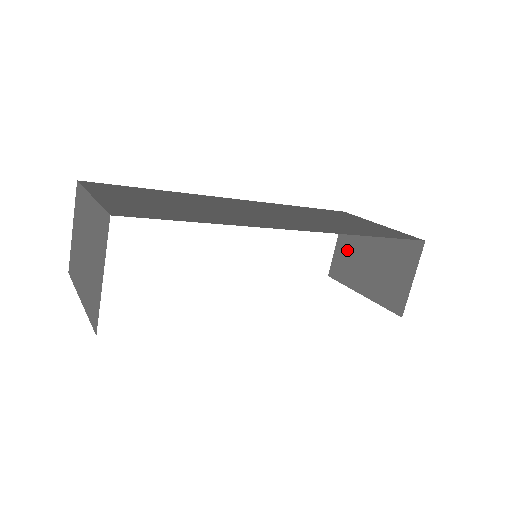
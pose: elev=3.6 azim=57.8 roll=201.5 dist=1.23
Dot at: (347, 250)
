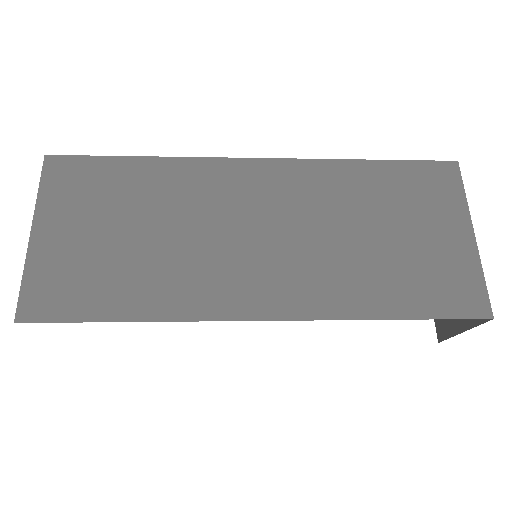
Dot at: occluded
